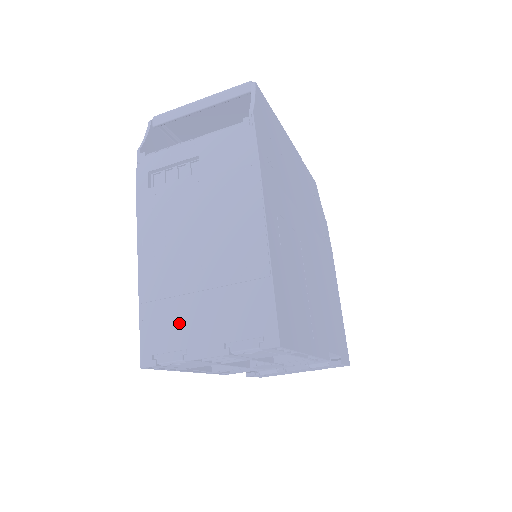
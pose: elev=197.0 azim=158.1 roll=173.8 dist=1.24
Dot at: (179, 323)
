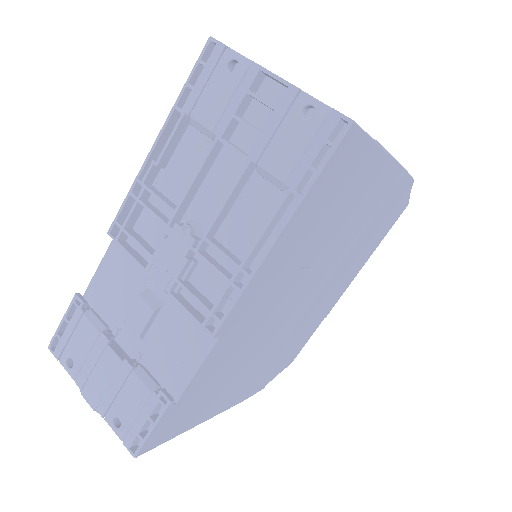
Dot at: occluded
